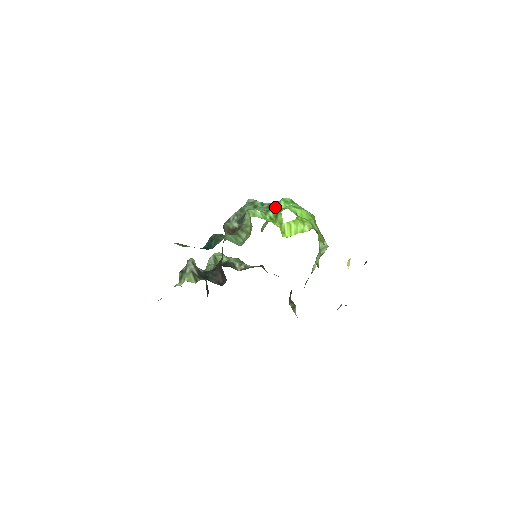
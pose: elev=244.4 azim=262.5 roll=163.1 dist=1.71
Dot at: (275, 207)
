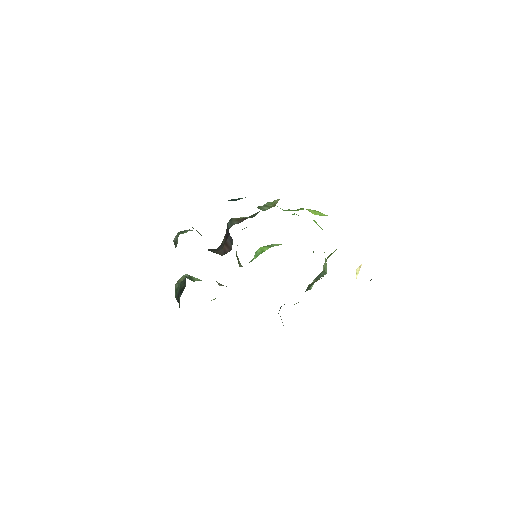
Dot at: occluded
